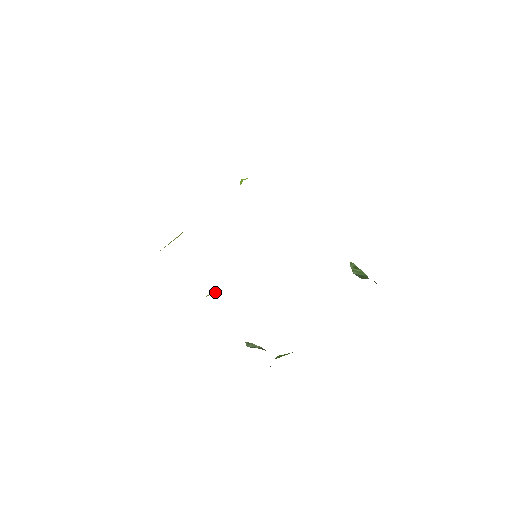
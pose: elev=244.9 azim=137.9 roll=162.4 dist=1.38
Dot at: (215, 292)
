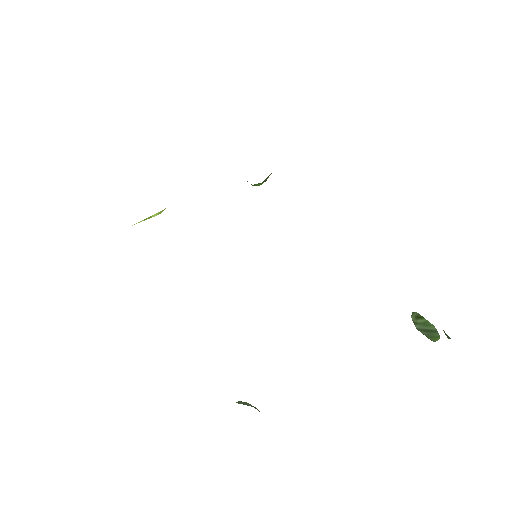
Dot at: occluded
